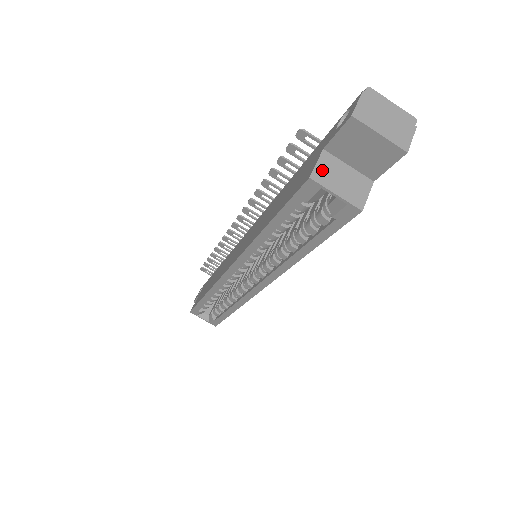
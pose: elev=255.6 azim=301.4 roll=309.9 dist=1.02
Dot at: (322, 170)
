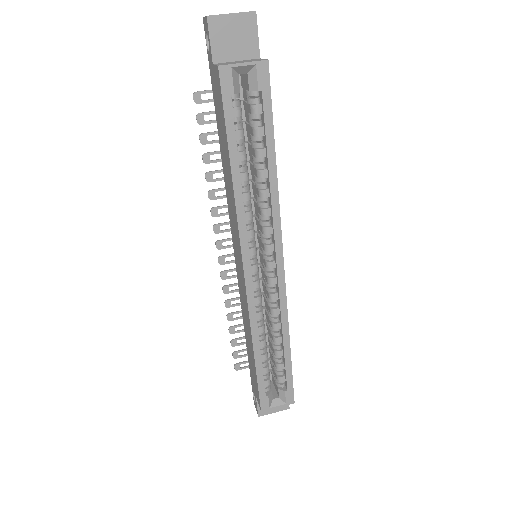
Dot at: (222, 64)
